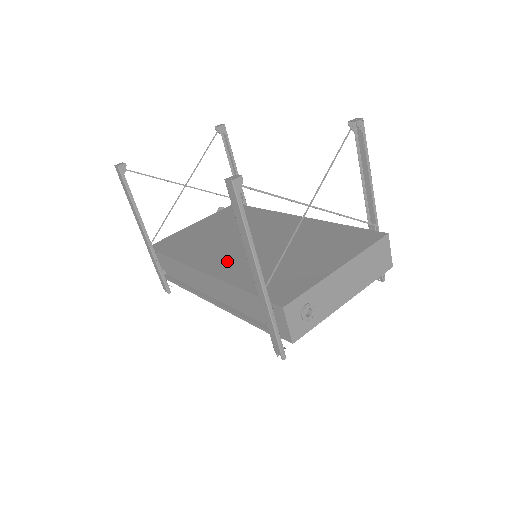
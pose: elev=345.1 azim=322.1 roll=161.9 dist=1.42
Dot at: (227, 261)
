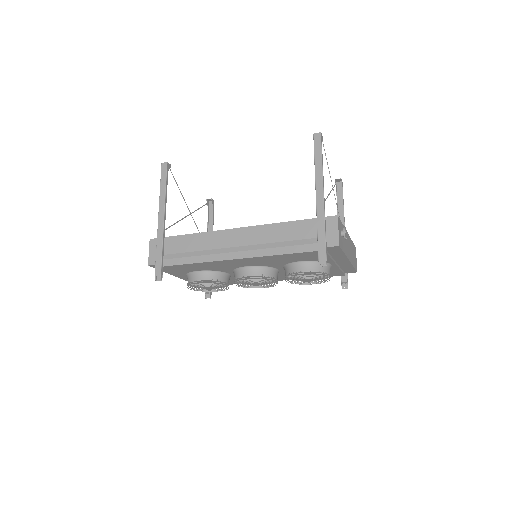
Dot at: occluded
